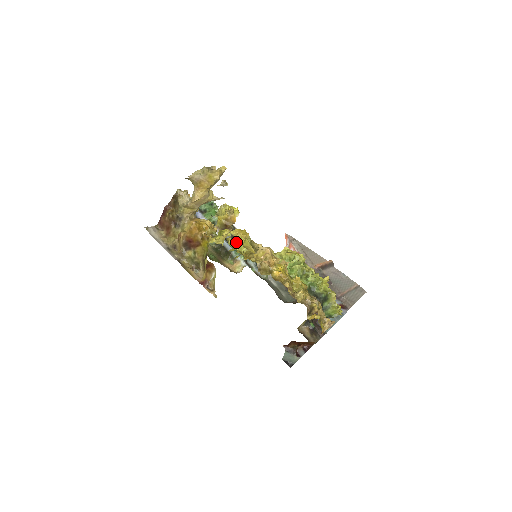
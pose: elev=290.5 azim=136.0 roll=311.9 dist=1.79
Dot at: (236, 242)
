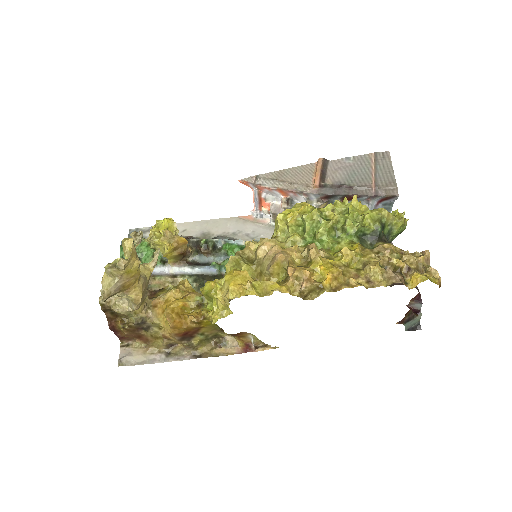
Dot at: occluded
